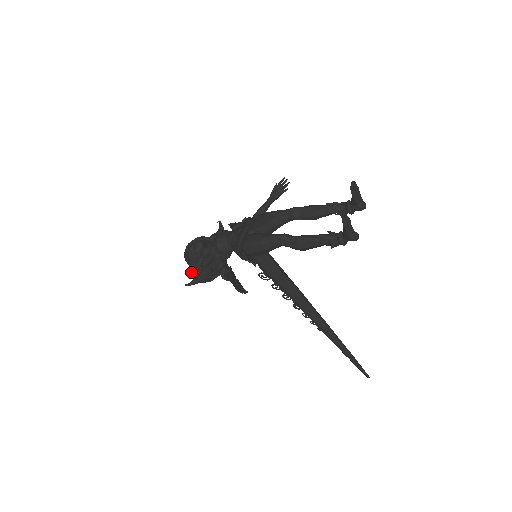
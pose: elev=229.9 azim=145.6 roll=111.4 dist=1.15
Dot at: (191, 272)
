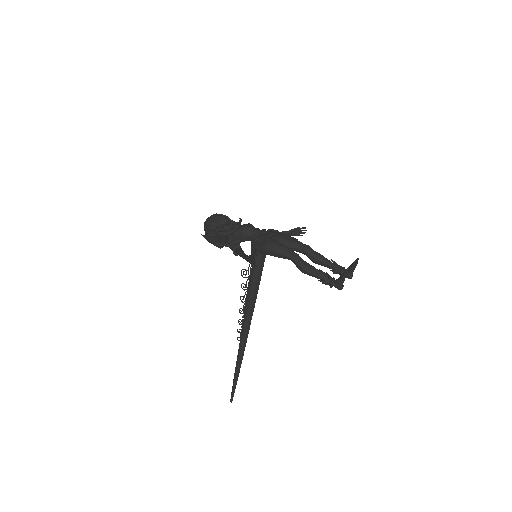
Dot at: (208, 231)
